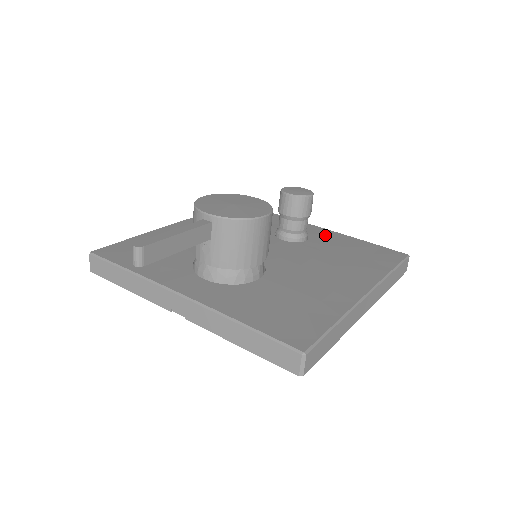
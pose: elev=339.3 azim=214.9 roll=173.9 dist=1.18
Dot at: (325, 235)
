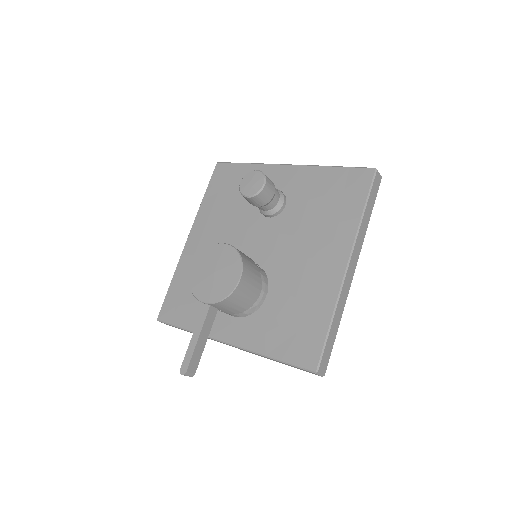
Dot at: (298, 181)
